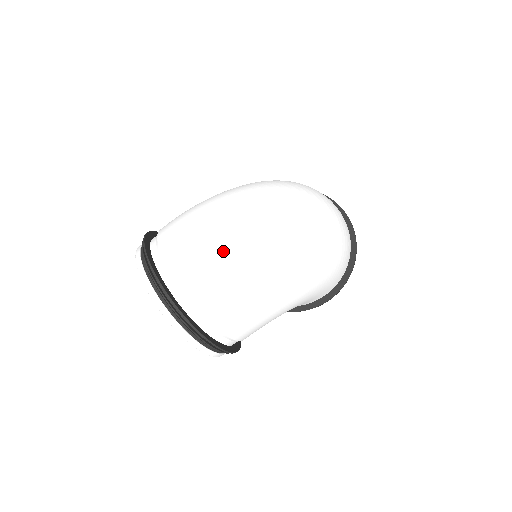
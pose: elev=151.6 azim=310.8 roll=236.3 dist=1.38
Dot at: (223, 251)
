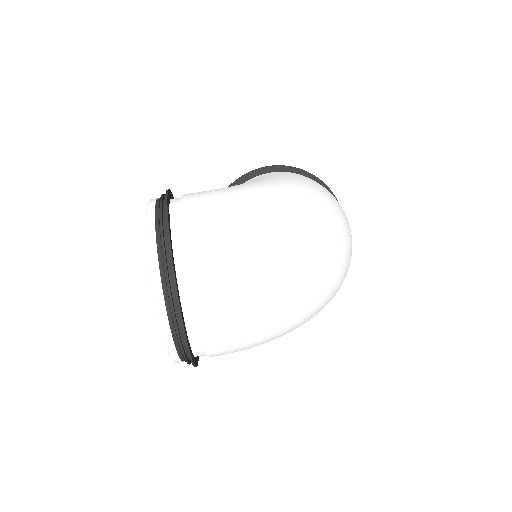
Dot at: (263, 301)
